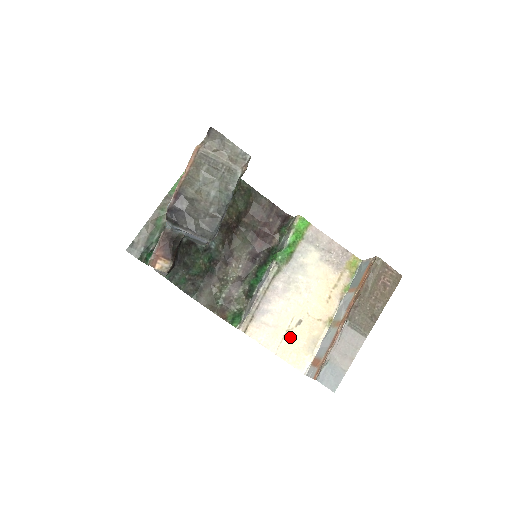
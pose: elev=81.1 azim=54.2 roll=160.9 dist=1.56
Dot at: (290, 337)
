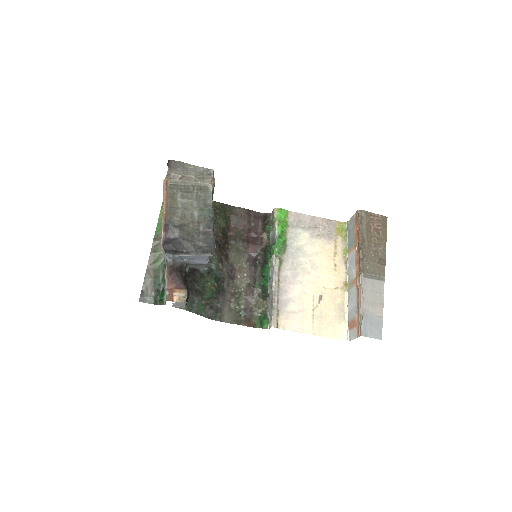
Dot at: (319, 314)
